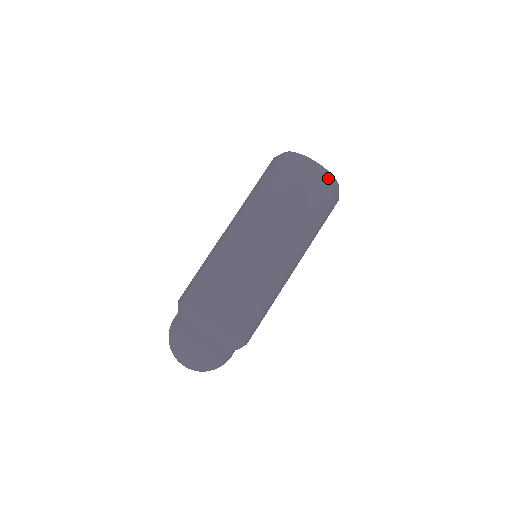
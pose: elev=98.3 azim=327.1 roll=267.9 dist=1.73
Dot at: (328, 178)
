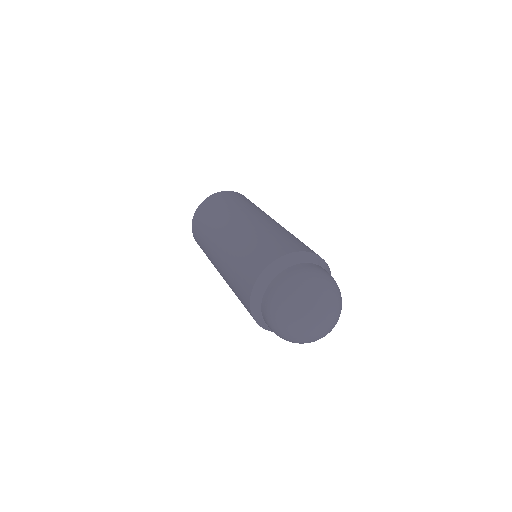
Dot at: occluded
